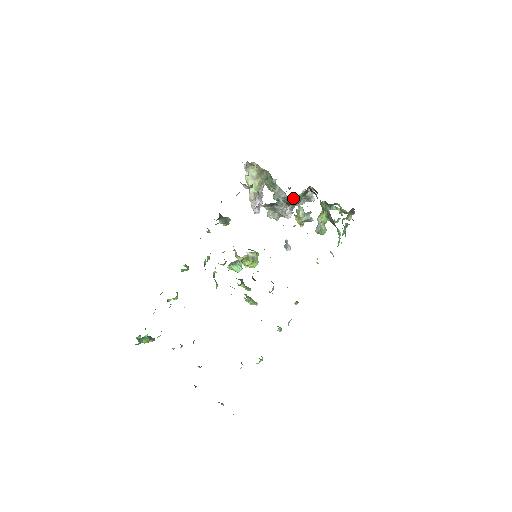
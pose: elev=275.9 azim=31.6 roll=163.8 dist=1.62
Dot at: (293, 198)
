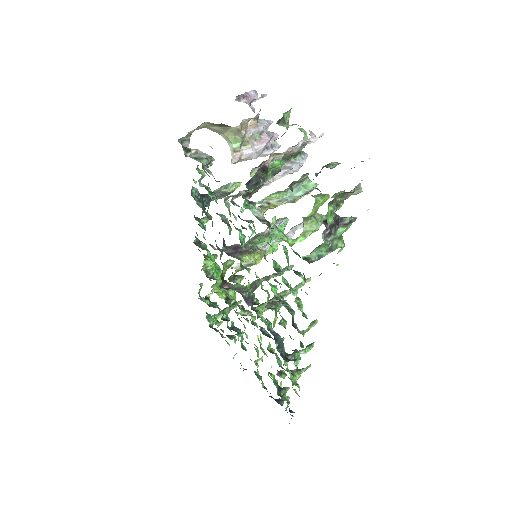
Dot at: occluded
